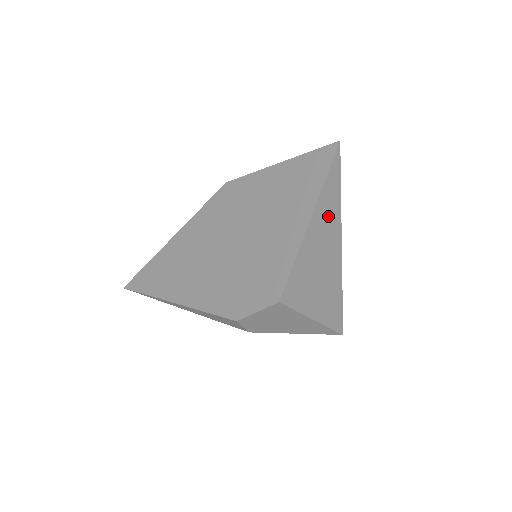
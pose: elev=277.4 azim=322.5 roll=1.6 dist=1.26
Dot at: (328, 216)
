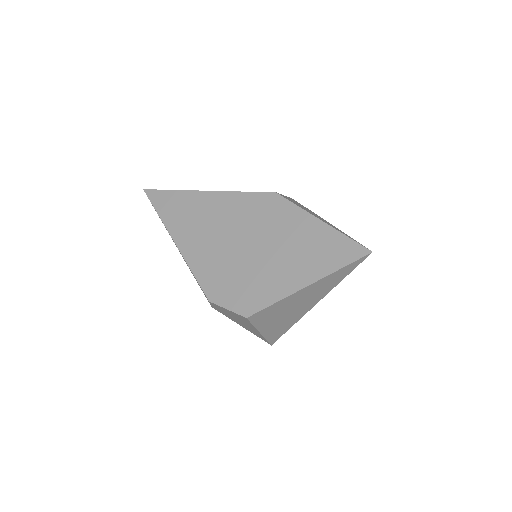
Dot at: (323, 287)
